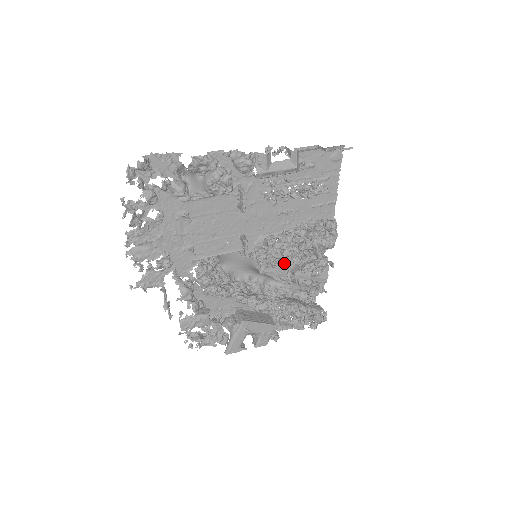
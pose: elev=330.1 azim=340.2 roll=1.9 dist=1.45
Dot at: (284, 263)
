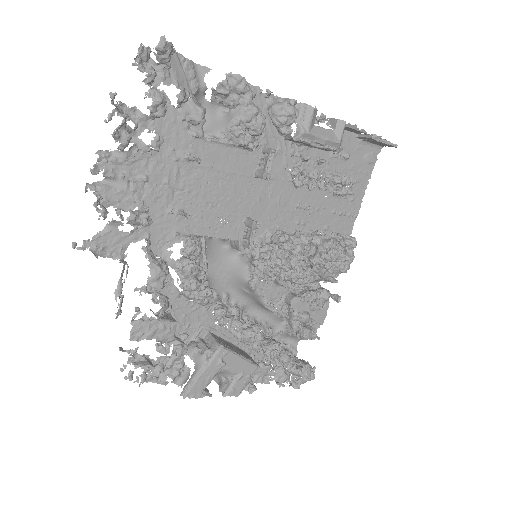
Dot at: (286, 278)
